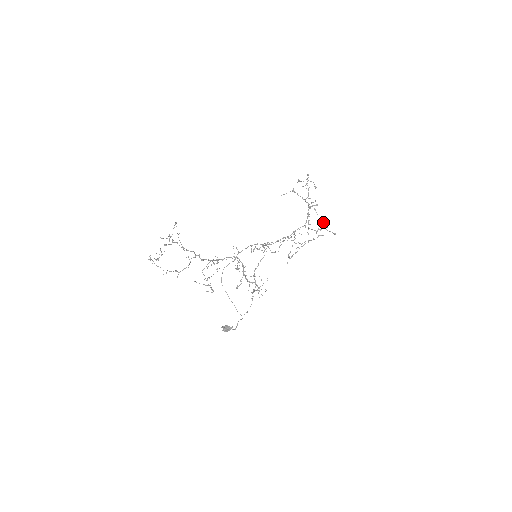
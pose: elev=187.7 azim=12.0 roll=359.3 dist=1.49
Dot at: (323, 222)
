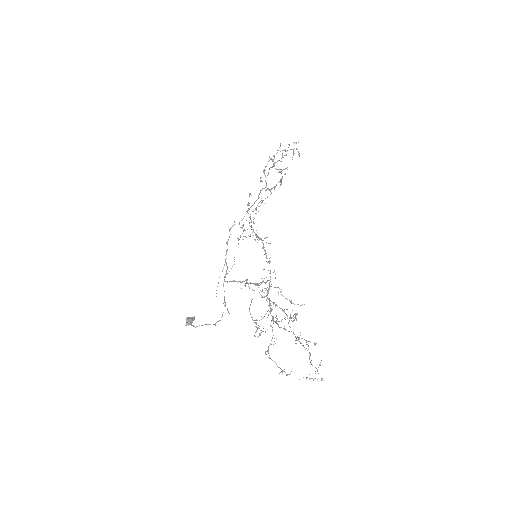
Dot at: occluded
